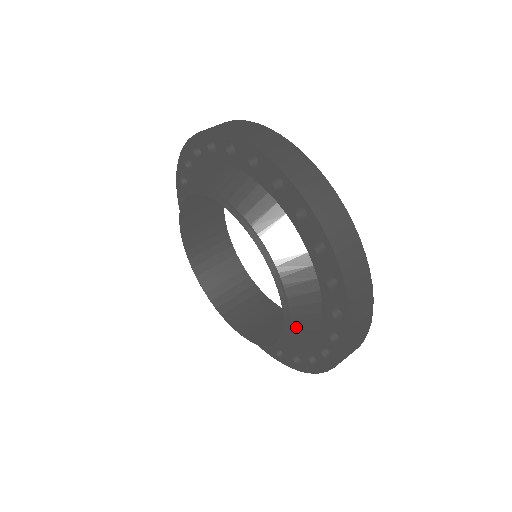
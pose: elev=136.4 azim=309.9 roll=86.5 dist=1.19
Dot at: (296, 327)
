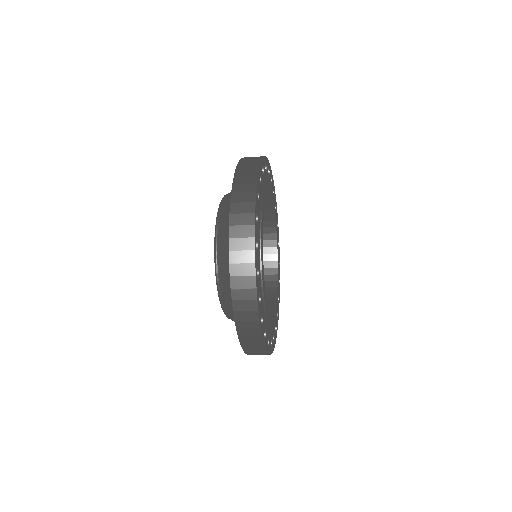
Dot at: (222, 269)
